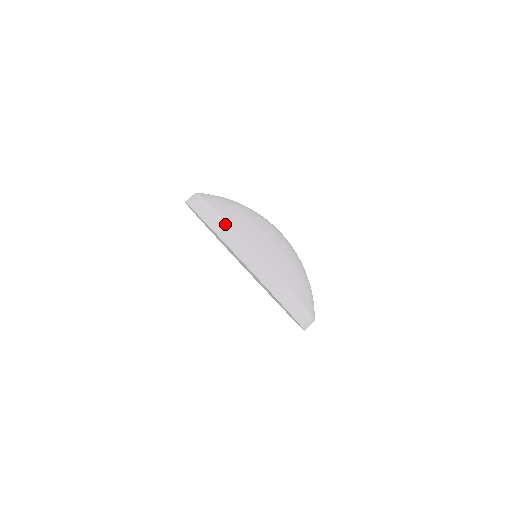
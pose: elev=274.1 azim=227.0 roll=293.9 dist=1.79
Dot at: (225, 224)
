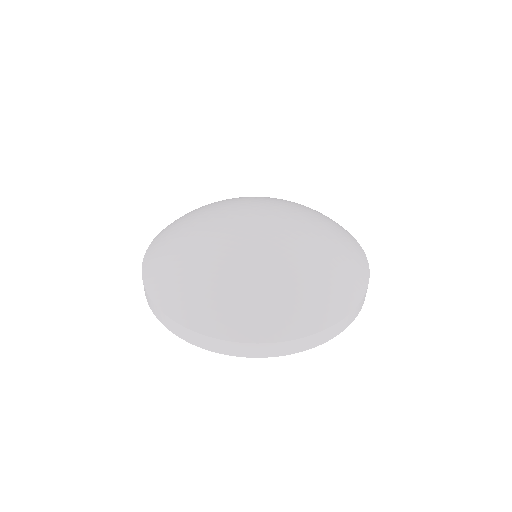
Dot at: (202, 337)
